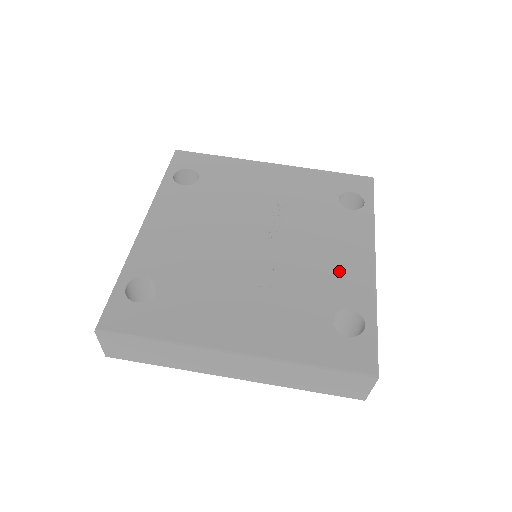
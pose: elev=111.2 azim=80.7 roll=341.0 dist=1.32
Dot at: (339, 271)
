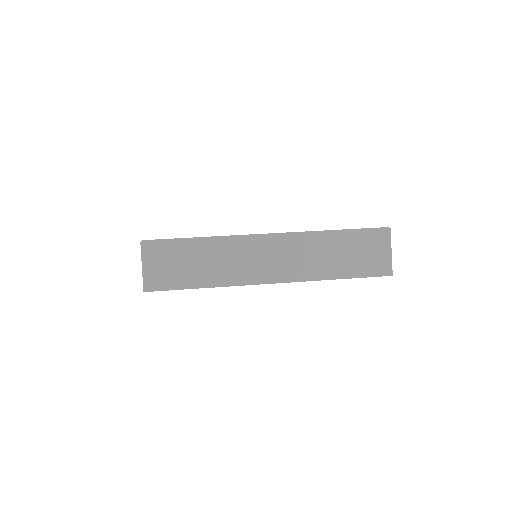
Dot at: occluded
